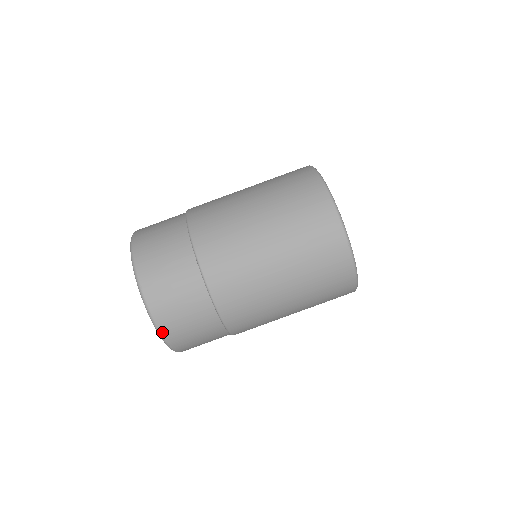
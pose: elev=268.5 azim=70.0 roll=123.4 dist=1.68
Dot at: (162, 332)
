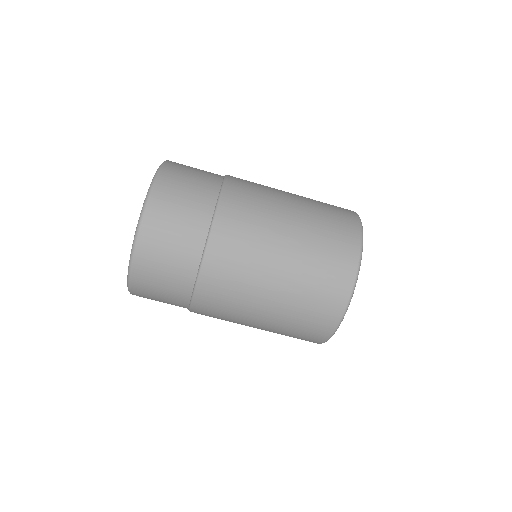
Dot at: (141, 232)
